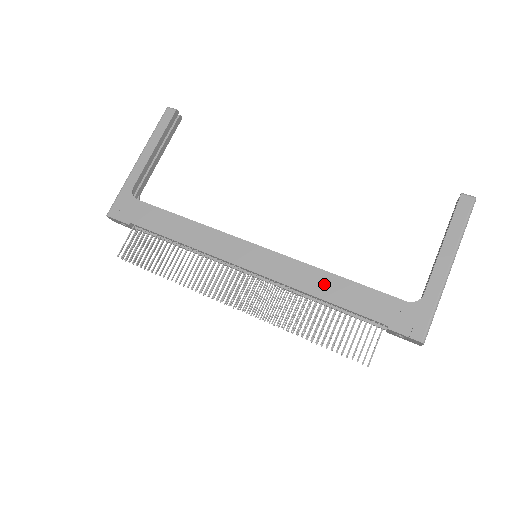
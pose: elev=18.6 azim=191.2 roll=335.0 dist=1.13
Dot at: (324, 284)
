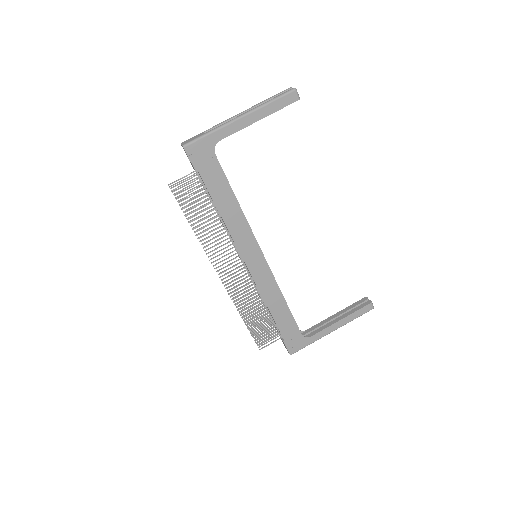
Dot at: (276, 302)
